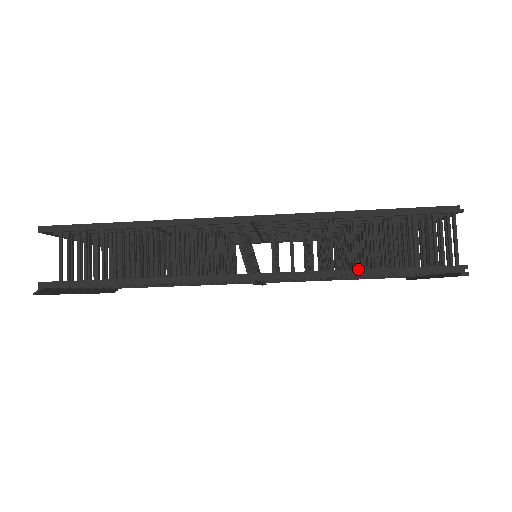
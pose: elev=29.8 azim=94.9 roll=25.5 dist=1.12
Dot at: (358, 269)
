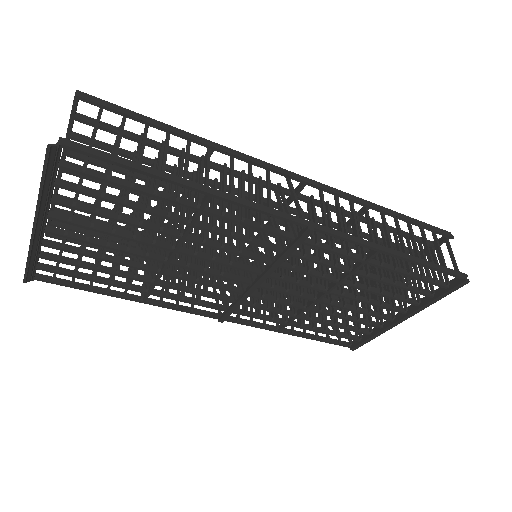
Dot at: (396, 250)
